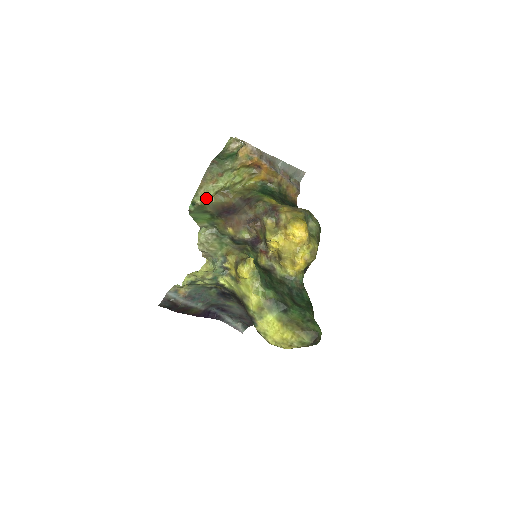
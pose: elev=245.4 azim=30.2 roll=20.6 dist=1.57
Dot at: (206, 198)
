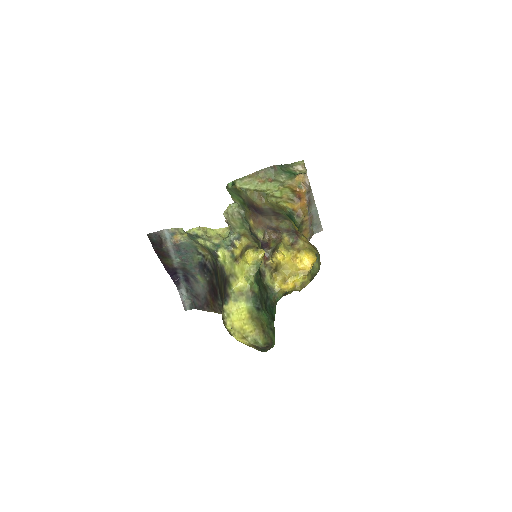
Dot at: (245, 188)
